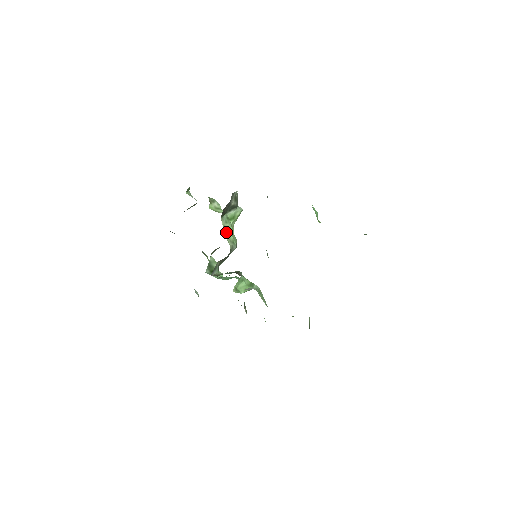
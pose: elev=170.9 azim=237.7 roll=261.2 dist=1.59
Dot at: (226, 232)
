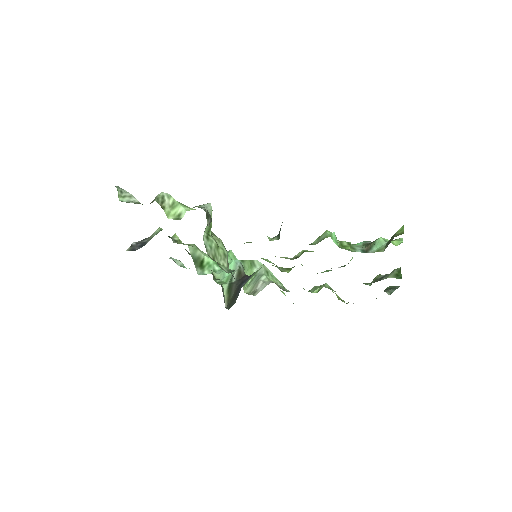
Dot at: (216, 257)
